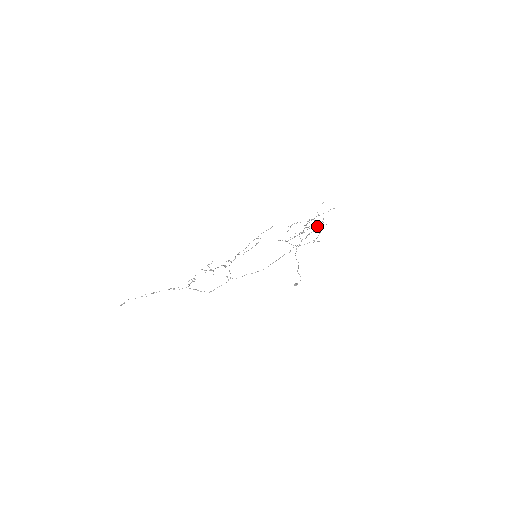
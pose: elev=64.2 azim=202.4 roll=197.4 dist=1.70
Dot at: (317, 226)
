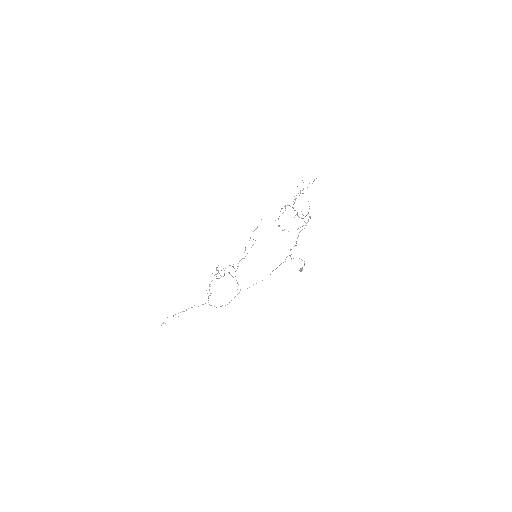
Dot at: occluded
